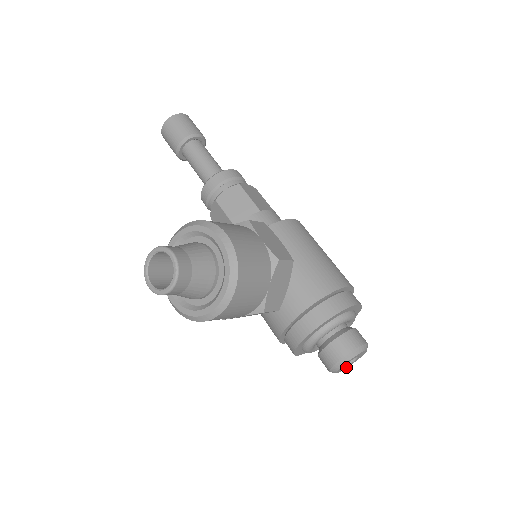
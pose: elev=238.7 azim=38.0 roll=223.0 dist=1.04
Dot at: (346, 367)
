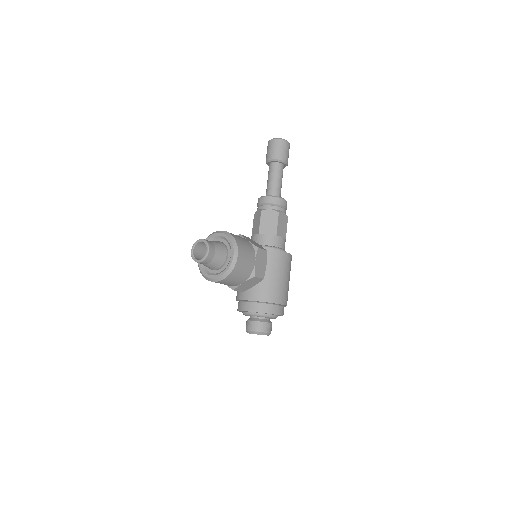
Dot at: occluded
